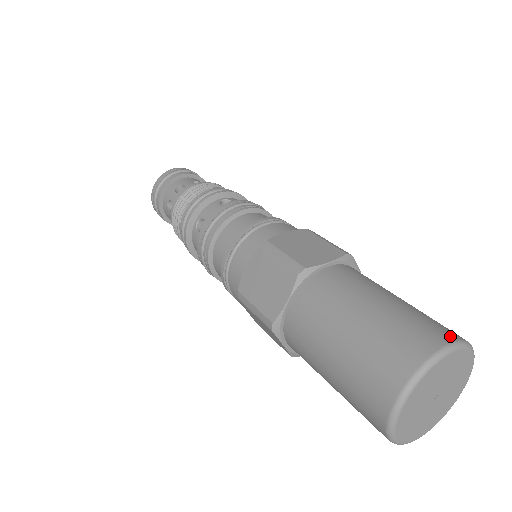
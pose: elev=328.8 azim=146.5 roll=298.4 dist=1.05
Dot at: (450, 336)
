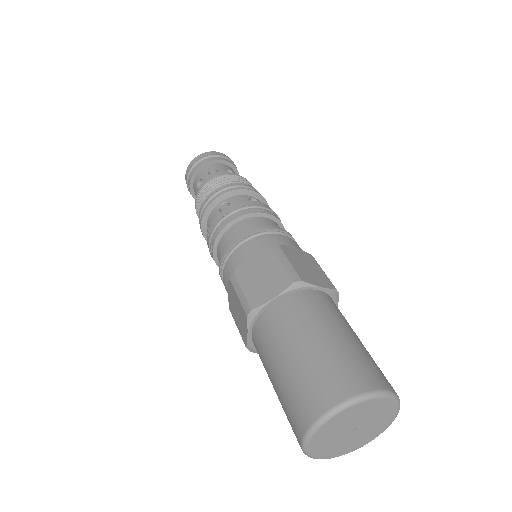
Dot at: (344, 393)
